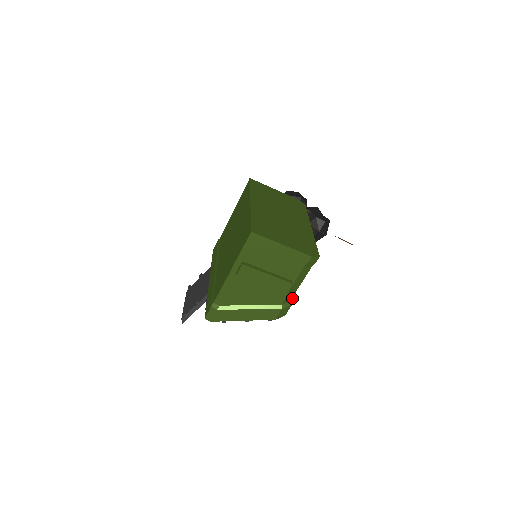
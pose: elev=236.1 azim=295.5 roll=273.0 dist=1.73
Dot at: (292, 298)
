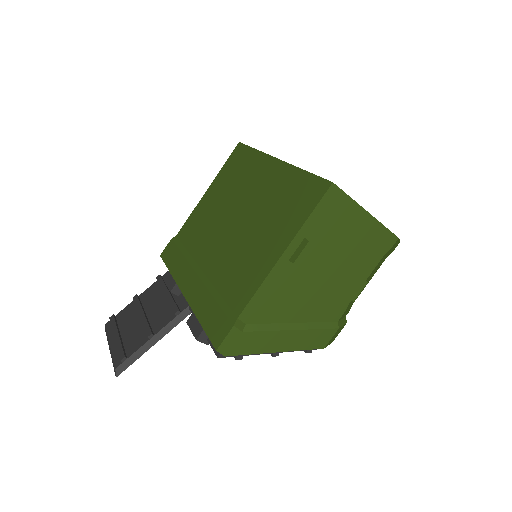
Dot at: (348, 311)
